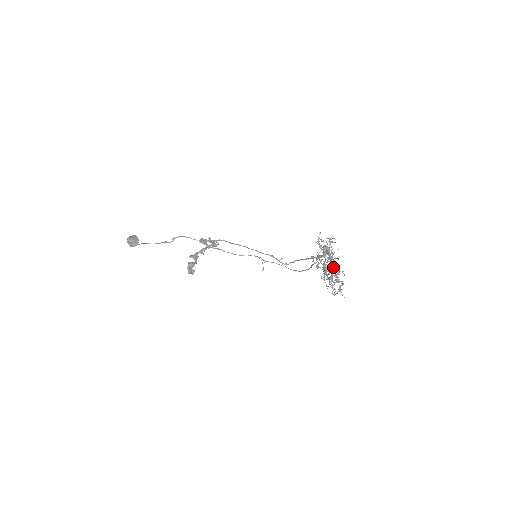
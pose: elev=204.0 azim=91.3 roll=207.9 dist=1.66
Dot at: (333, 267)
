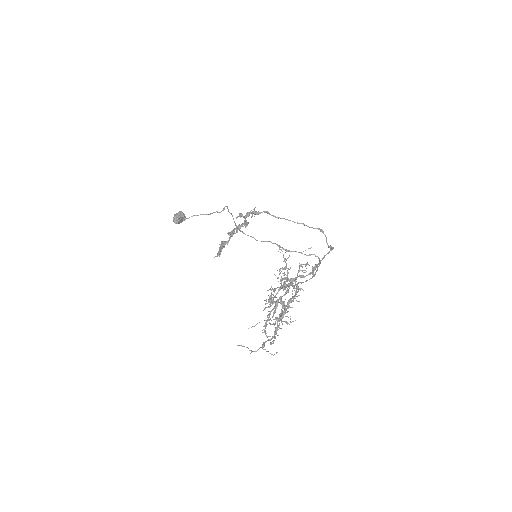
Dot at: (285, 308)
